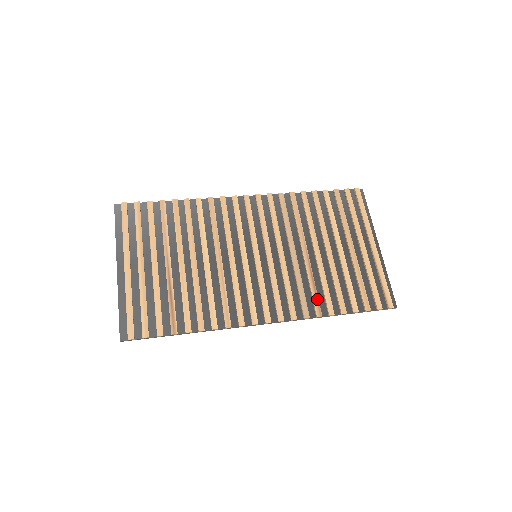
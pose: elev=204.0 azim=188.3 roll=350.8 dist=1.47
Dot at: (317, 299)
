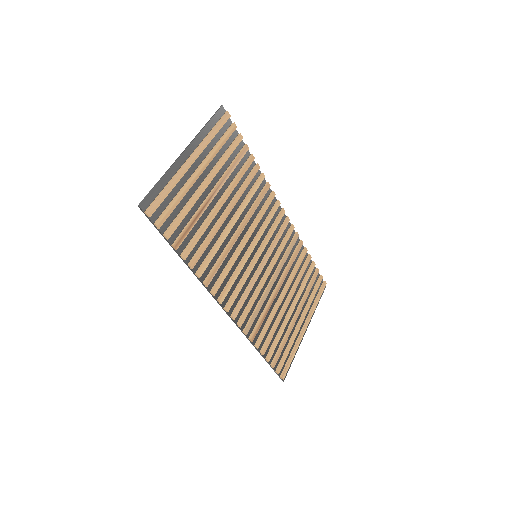
Dot at: (259, 327)
